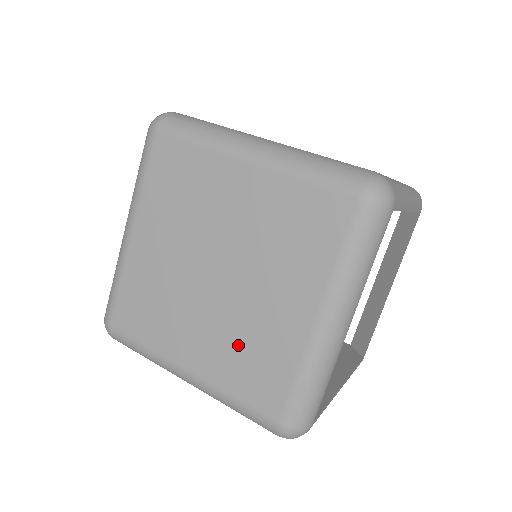
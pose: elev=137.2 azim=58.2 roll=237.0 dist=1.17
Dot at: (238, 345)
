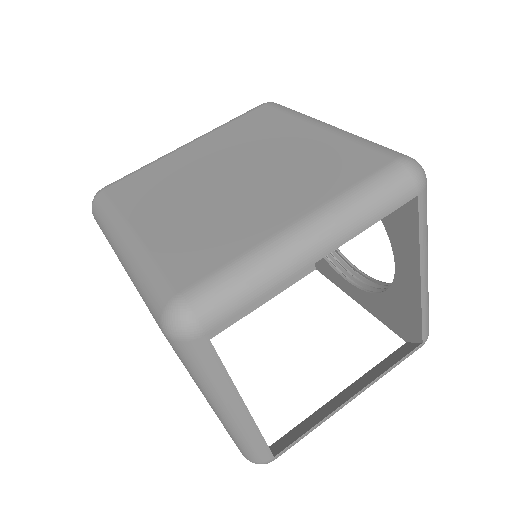
Dot at: (202, 224)
